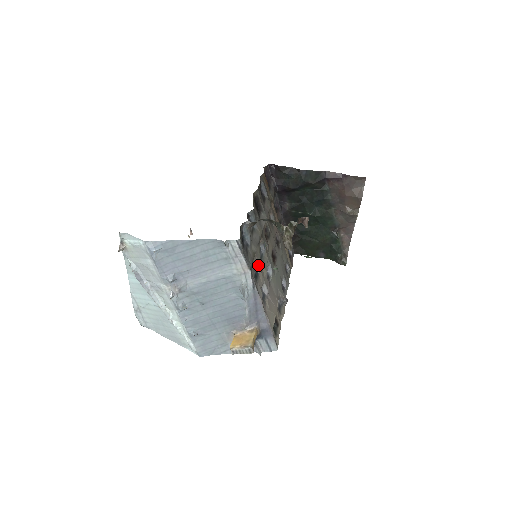
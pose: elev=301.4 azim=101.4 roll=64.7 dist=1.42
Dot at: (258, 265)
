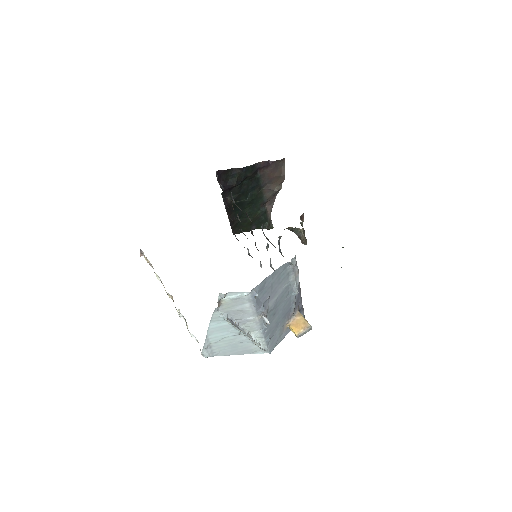
Dot at: occluded
